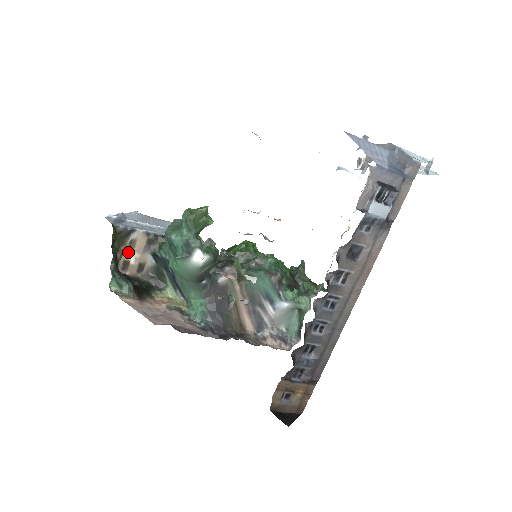
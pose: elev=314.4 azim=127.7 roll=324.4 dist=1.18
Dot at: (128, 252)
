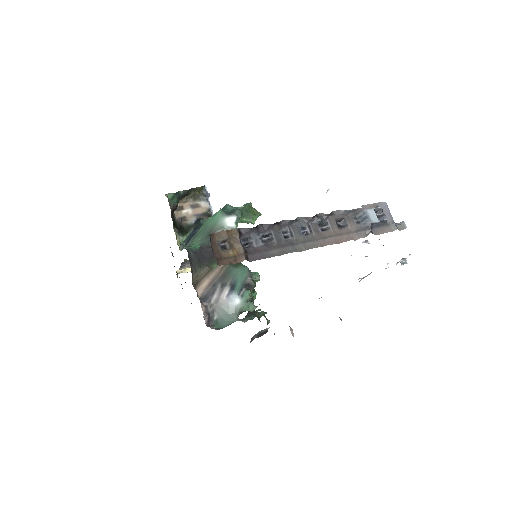
Dot at: (190, 206)
